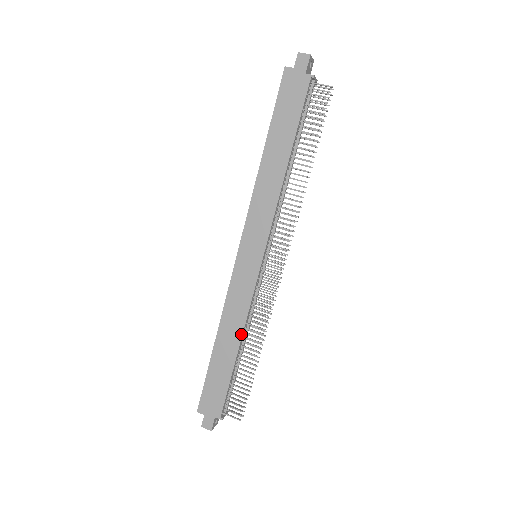
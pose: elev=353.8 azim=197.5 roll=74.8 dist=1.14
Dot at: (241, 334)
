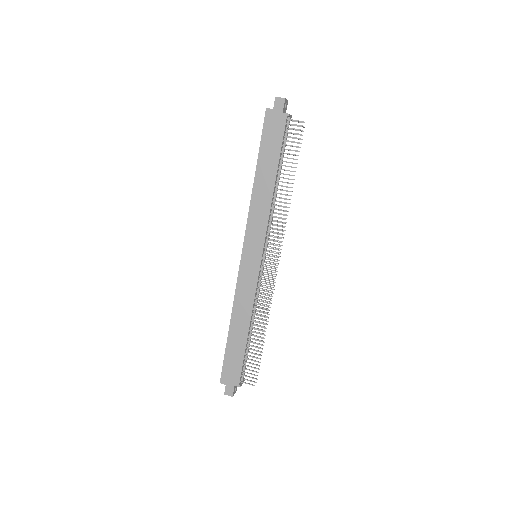
Dot at: (250, 318)
